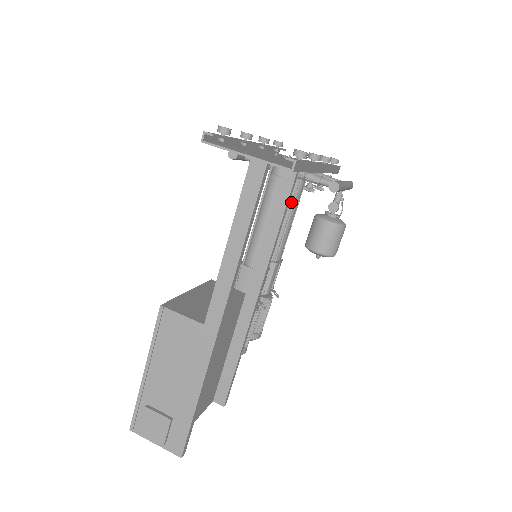
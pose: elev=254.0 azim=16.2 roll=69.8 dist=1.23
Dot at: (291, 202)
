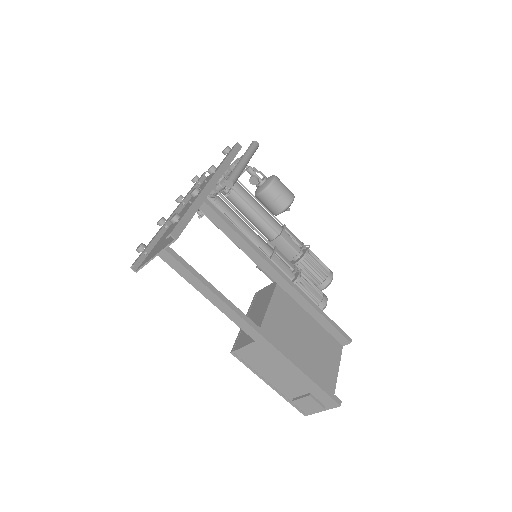
Dot at: (240, 199)
